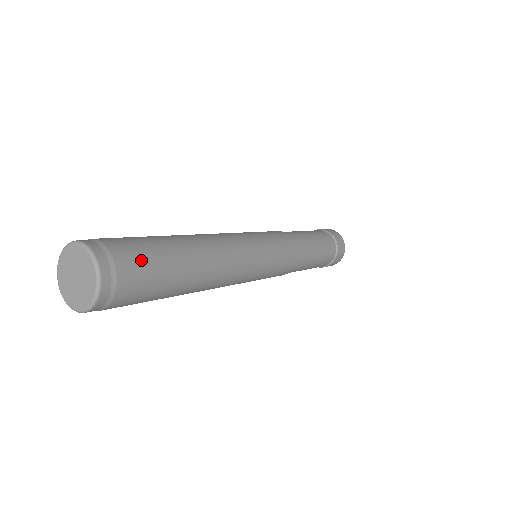
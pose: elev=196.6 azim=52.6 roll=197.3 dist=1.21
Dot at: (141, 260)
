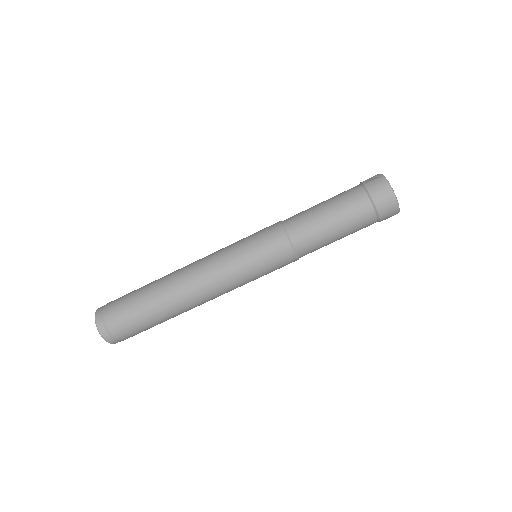
Dot at: (124, 320)
